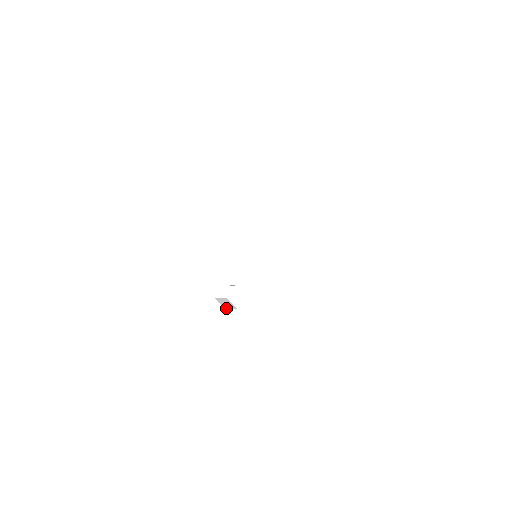
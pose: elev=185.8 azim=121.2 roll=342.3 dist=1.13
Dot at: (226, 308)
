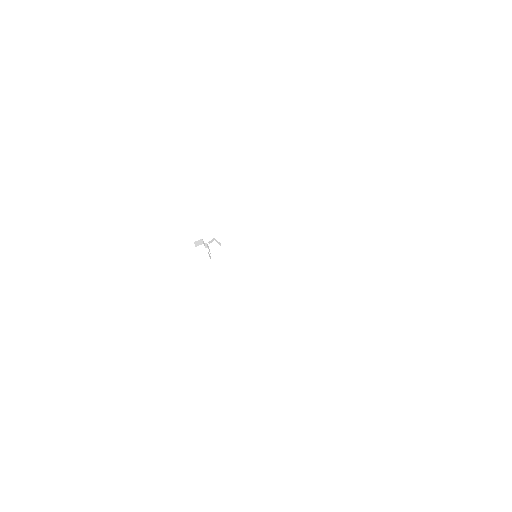
Dot at: occluded
